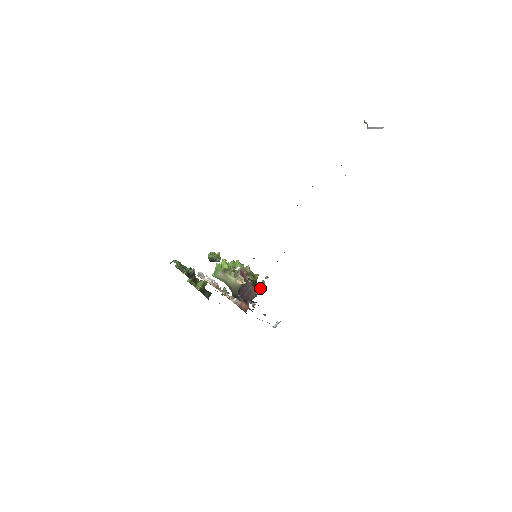
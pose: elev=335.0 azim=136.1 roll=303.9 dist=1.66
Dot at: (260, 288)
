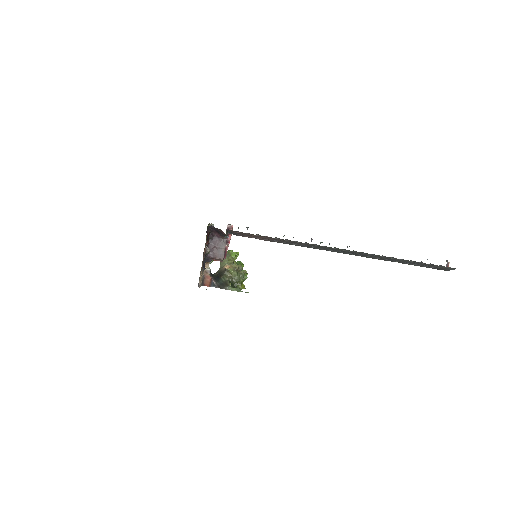
Dot at: (233, 289)
